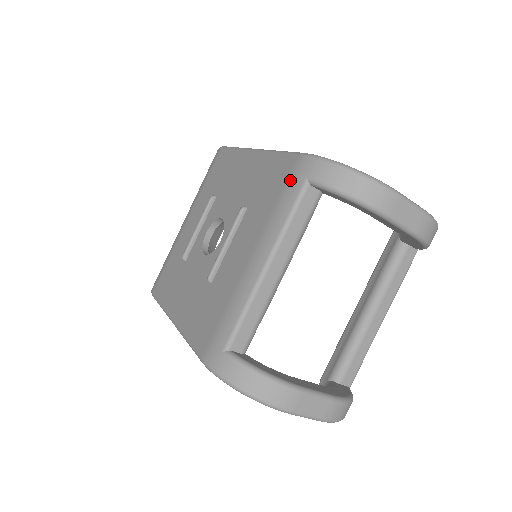
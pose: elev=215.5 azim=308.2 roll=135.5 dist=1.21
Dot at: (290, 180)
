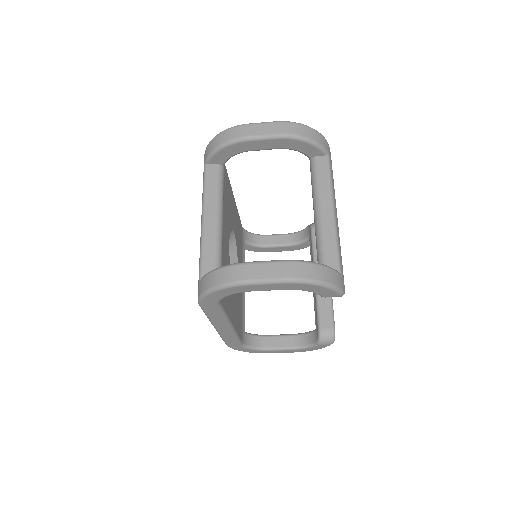
Dot at: occluded
